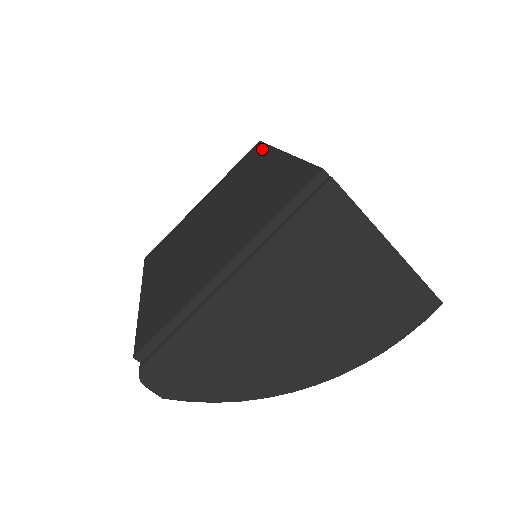
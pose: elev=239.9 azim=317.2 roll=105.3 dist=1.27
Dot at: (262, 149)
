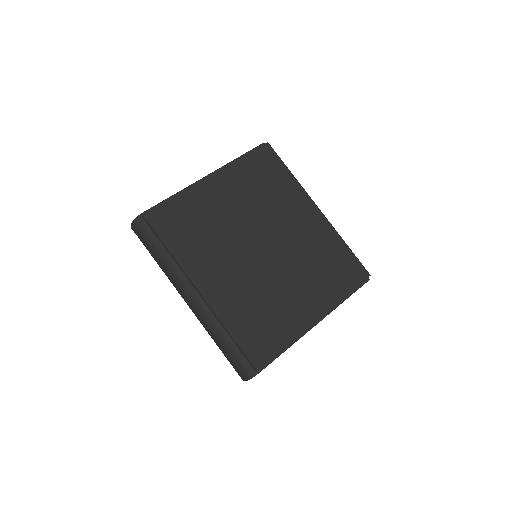
Dot at: (283, 170)
